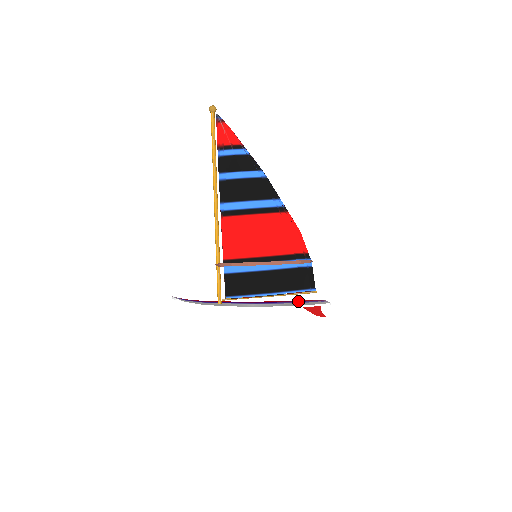
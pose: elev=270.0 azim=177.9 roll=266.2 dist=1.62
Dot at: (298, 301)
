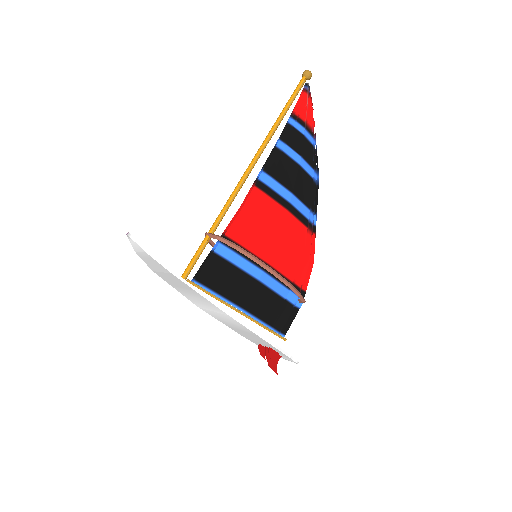
Dot at: occluded
